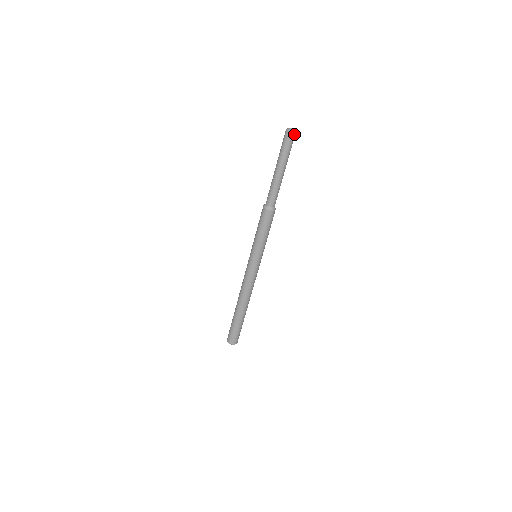
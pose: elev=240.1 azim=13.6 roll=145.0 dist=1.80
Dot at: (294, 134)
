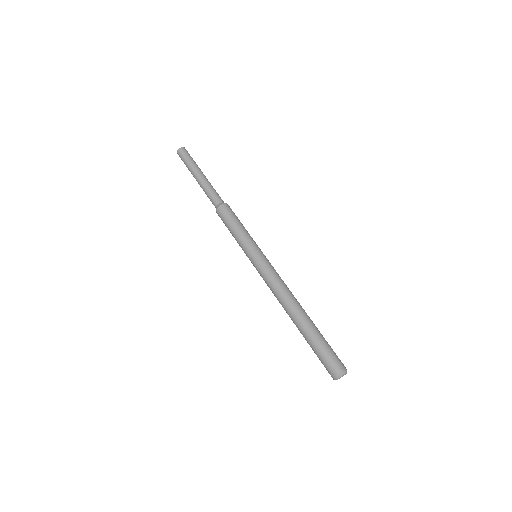
Dot at: (185, 149)
